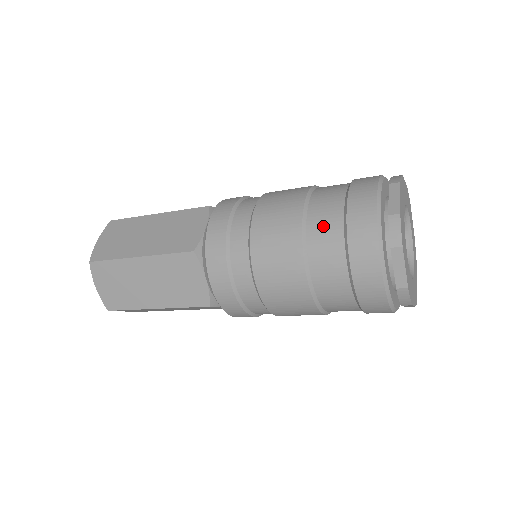
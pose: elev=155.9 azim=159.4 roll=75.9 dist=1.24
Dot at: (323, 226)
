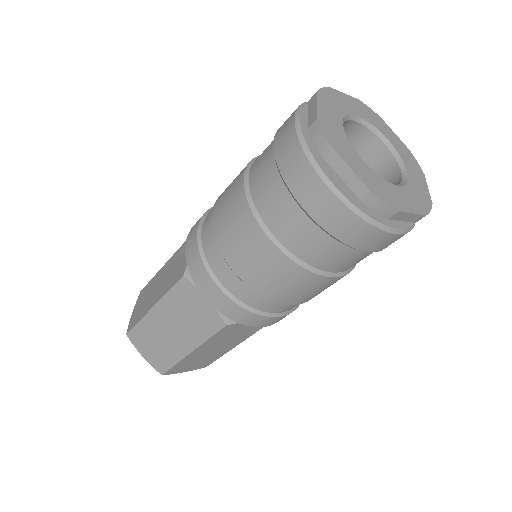
Dot at: (309, 246)
